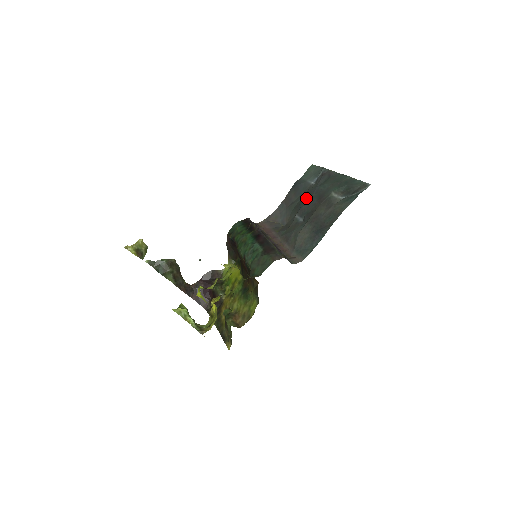
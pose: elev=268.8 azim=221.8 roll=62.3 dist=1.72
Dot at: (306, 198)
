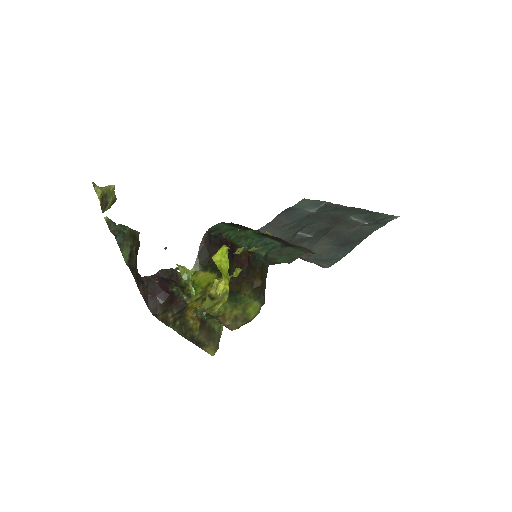
Dot at: (311, 219)
